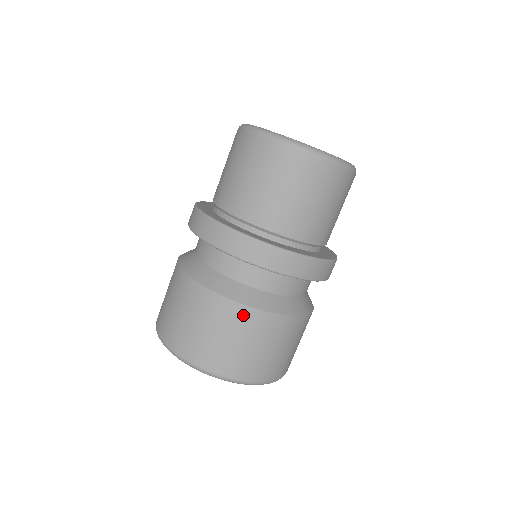
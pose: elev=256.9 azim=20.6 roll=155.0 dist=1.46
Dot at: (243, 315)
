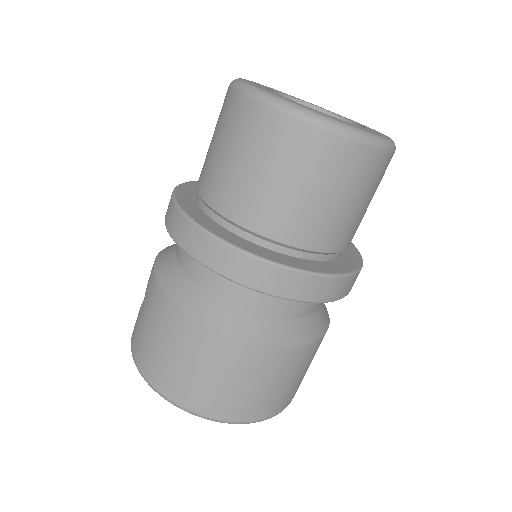
Dot at: (287, 356)
